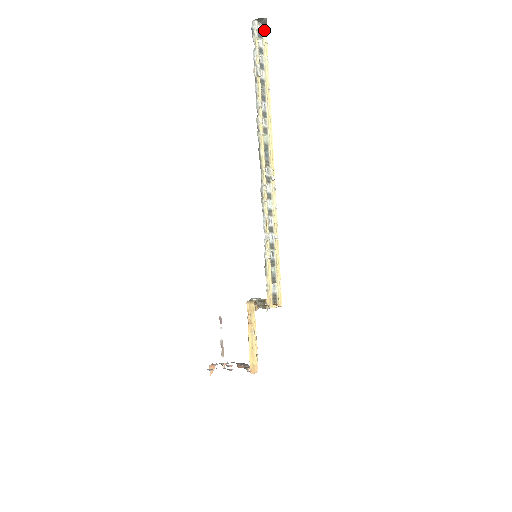
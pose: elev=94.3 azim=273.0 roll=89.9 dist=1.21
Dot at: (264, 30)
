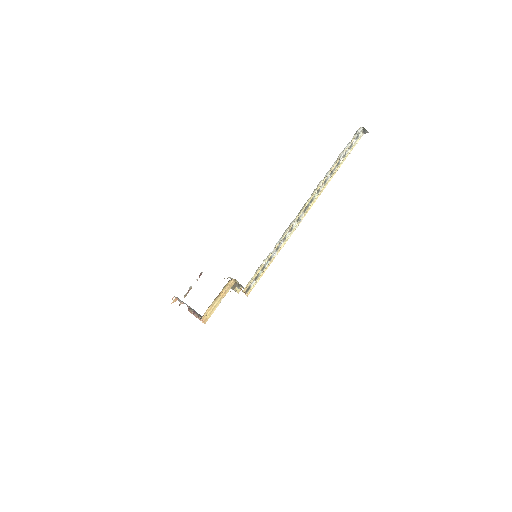
Dot at: (361, 136)
